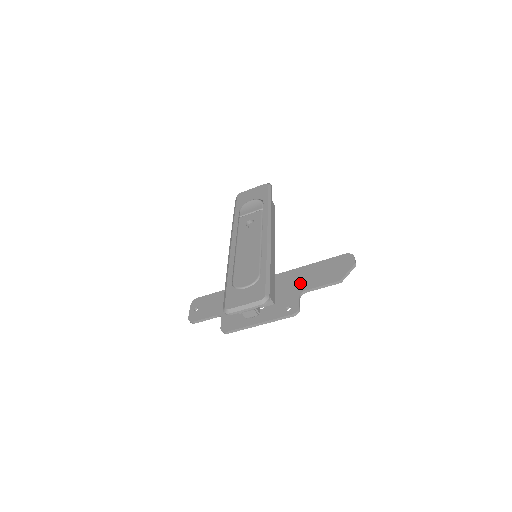
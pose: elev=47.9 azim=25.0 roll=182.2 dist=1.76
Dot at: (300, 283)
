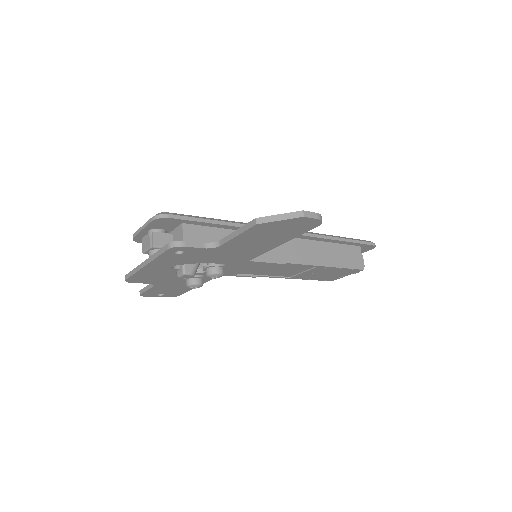
Dot at: occluded
